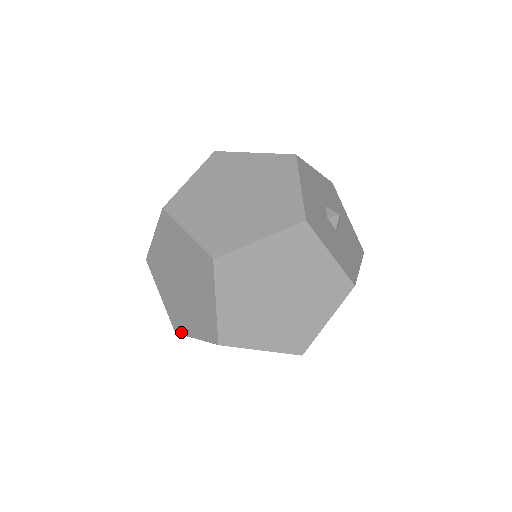
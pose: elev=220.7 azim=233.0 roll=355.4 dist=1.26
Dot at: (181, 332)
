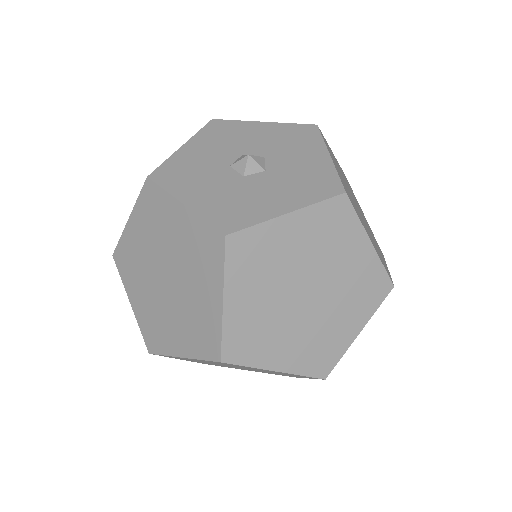
Dot at: (296, 377)
